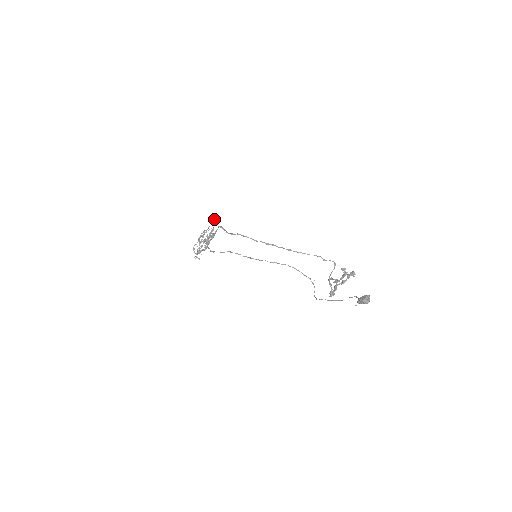
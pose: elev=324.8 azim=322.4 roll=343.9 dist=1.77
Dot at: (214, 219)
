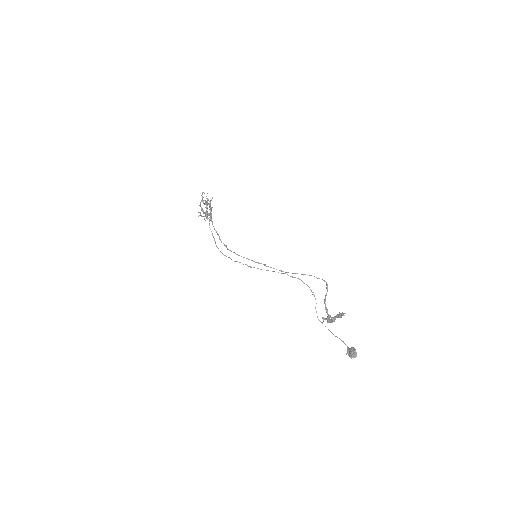
Dot at: occluded
